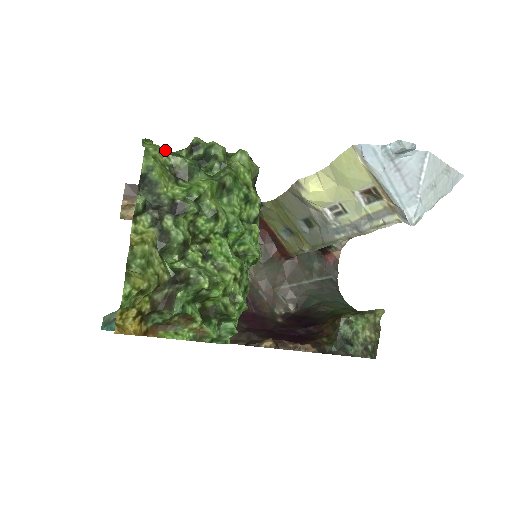
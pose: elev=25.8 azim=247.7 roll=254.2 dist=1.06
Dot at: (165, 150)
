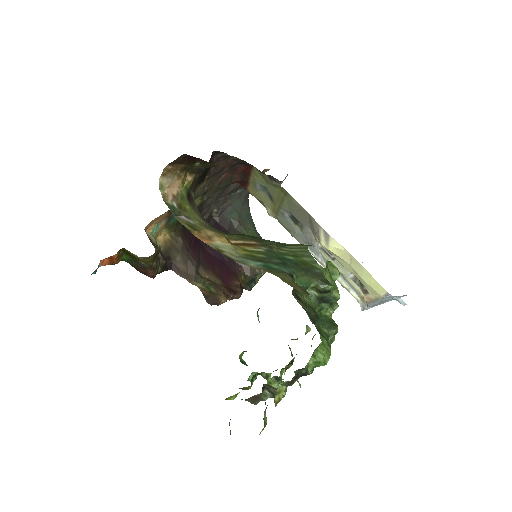
Dot at: (326, 341)
